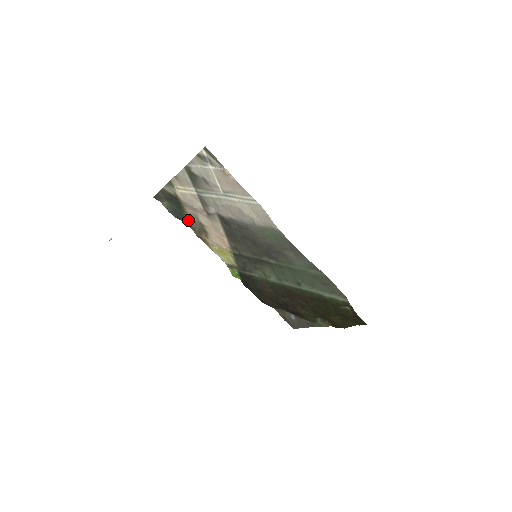
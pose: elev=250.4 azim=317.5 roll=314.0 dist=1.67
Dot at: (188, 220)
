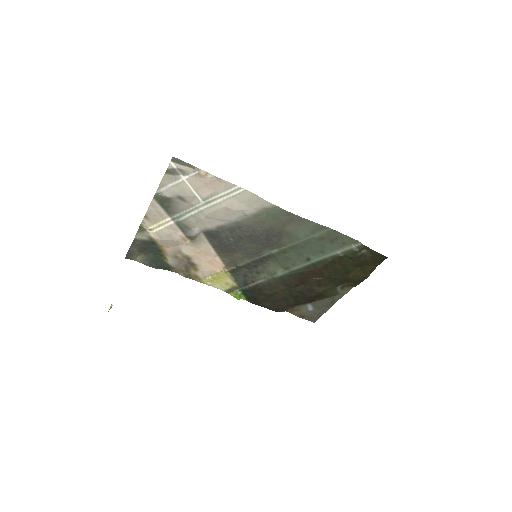
Dot at: (170, 263)
